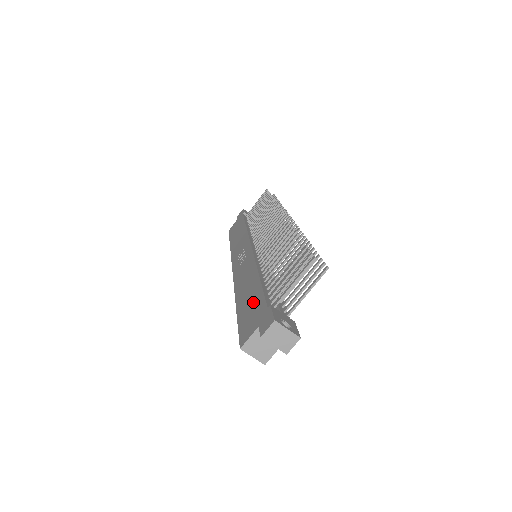
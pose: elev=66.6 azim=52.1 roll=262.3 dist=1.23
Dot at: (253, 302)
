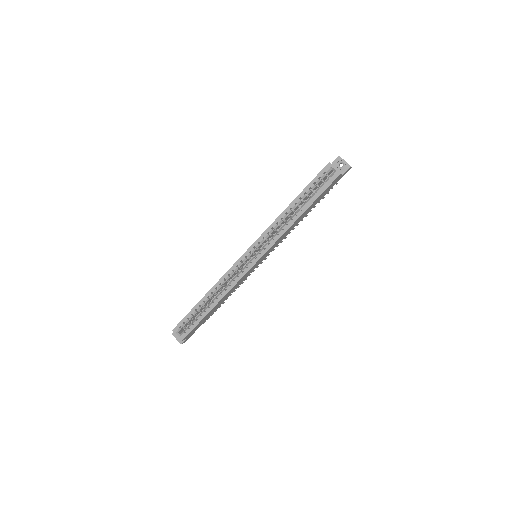
Dot at: occluded
